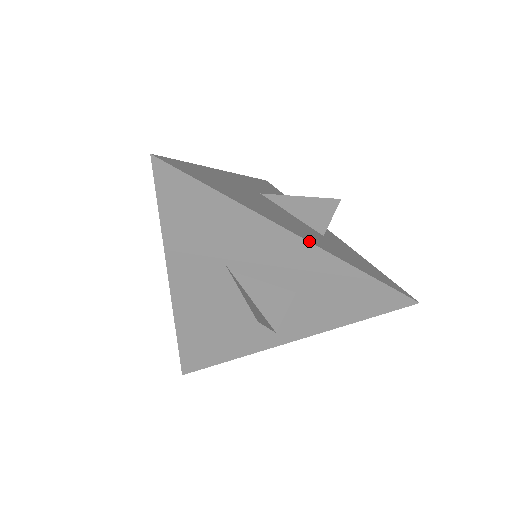
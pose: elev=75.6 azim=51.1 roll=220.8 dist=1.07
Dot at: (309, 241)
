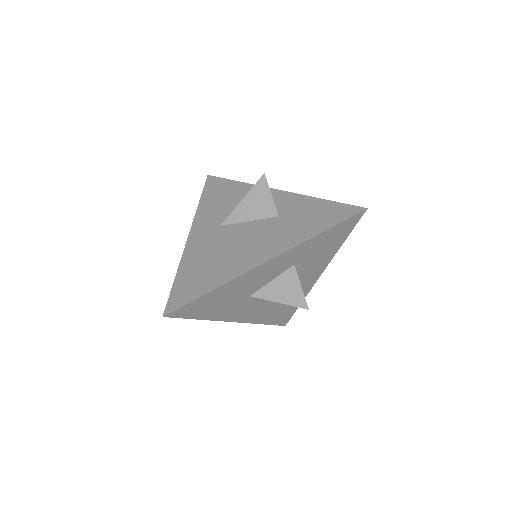
Dot at: (276, 256)
